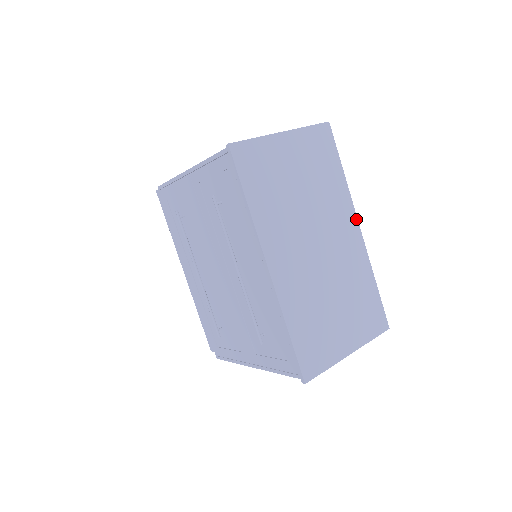
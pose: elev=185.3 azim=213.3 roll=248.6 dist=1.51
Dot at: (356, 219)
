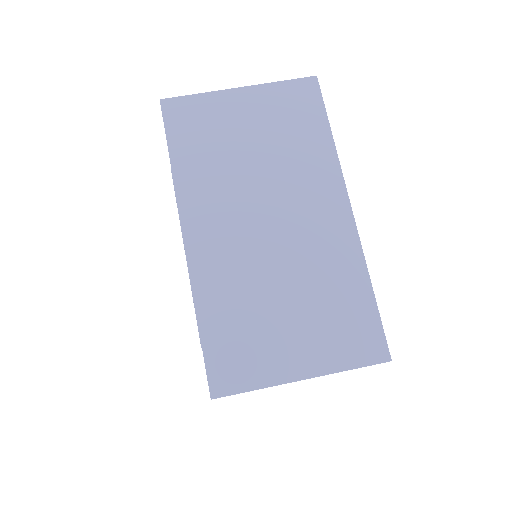
Dot at: (345, 195)
